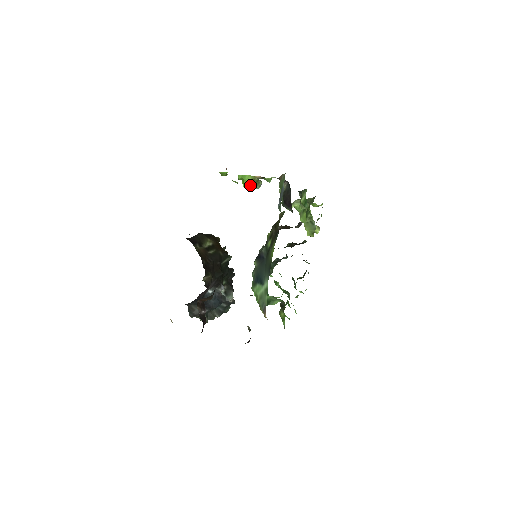
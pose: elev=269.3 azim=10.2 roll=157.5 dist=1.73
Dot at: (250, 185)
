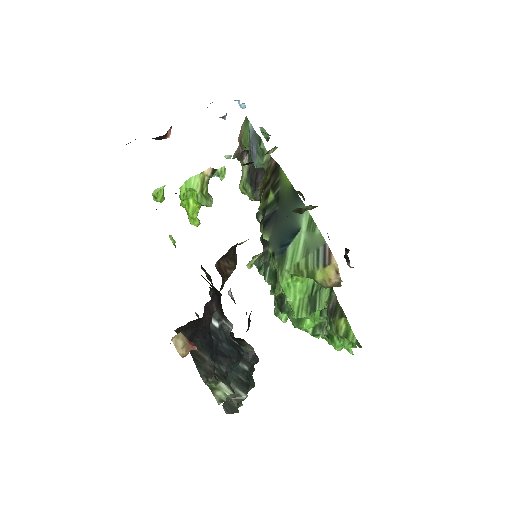
Dot at: (200, 197)
